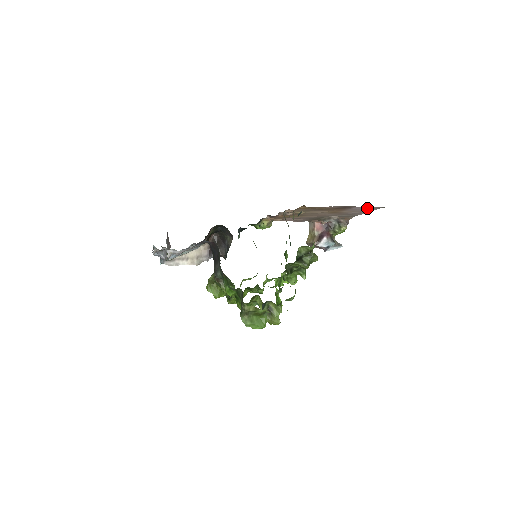
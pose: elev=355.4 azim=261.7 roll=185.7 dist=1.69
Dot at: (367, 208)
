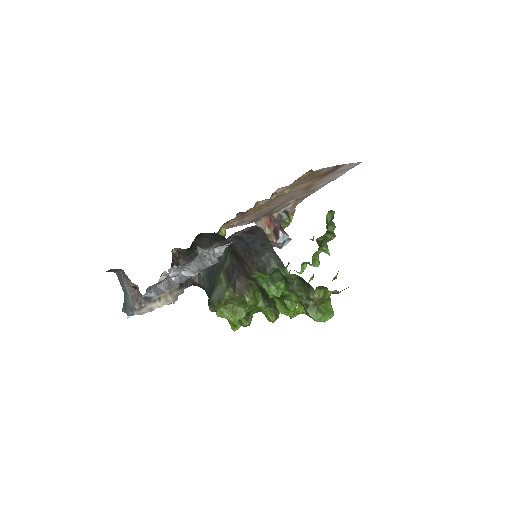
Dot at: (347, 168)
